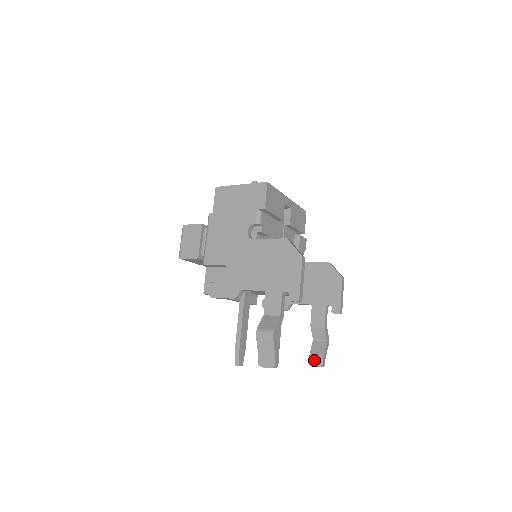
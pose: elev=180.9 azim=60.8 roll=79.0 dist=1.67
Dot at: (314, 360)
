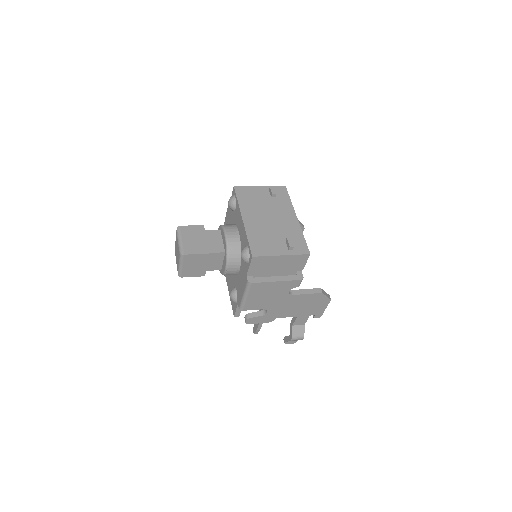
Dot at: occluded
